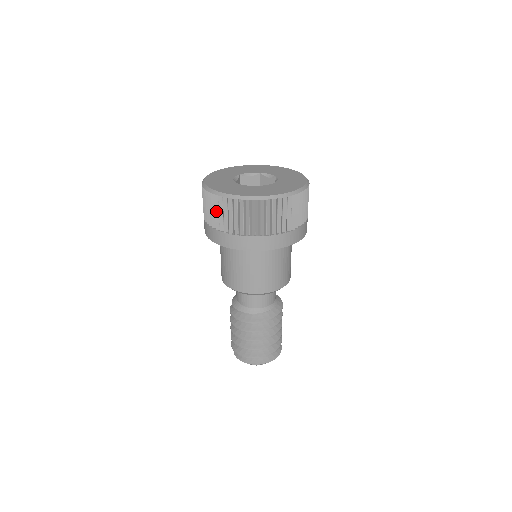
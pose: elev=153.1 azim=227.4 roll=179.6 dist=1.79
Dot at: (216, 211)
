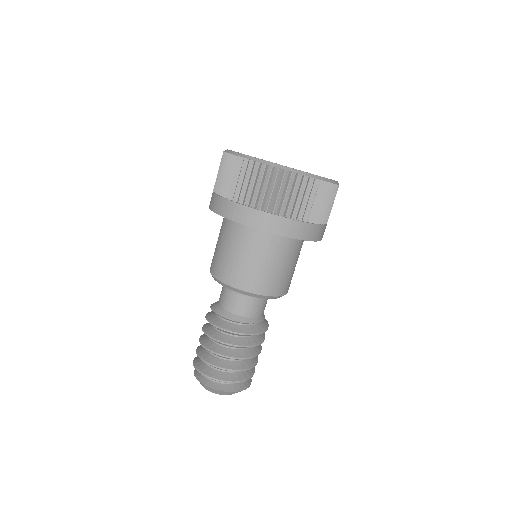
Dot at: (245, 180)
